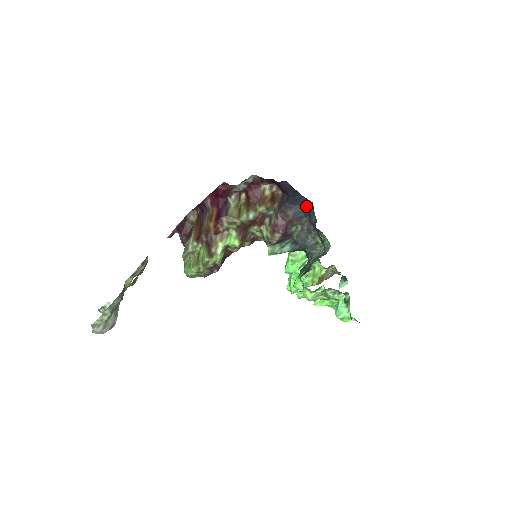
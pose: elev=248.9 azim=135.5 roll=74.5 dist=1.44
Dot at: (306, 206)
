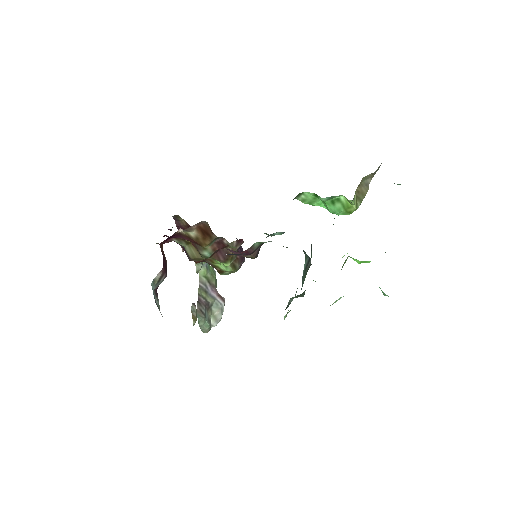
Dot at: occluded
